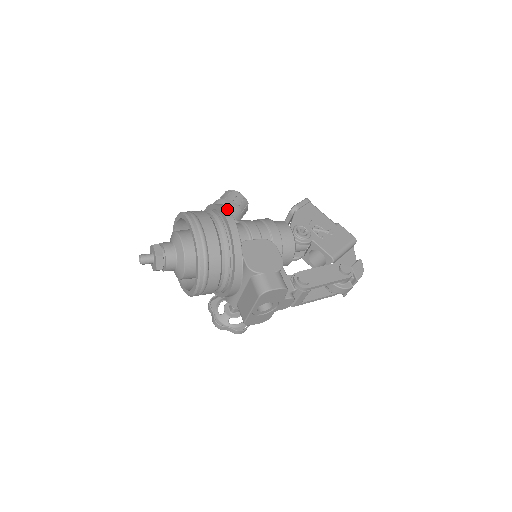
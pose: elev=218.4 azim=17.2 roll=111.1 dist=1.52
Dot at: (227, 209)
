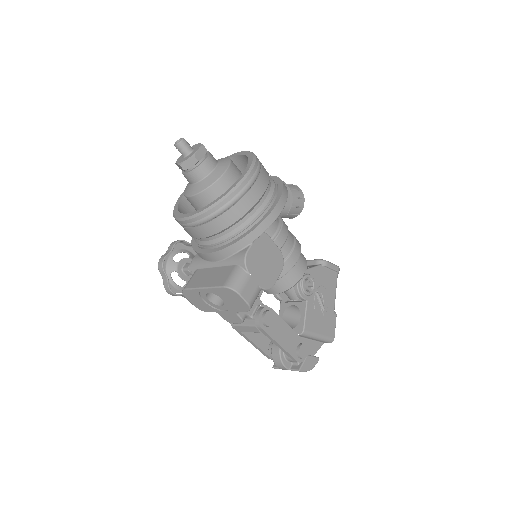
Dot at: (287, 196)
